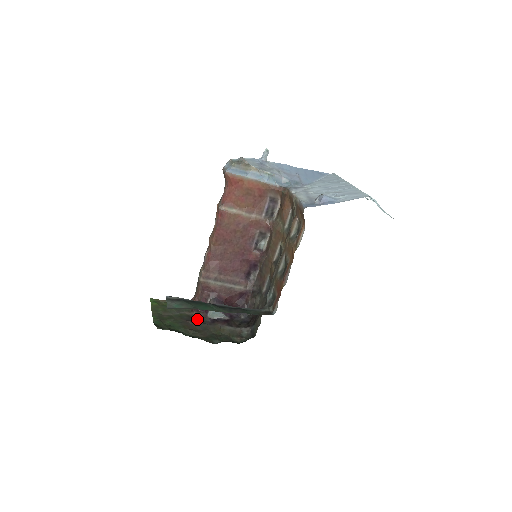
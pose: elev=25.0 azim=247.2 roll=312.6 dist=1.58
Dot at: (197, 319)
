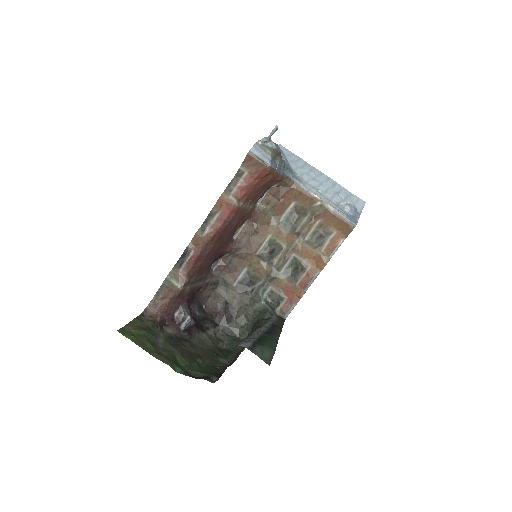
Dot at: (177, 338)
